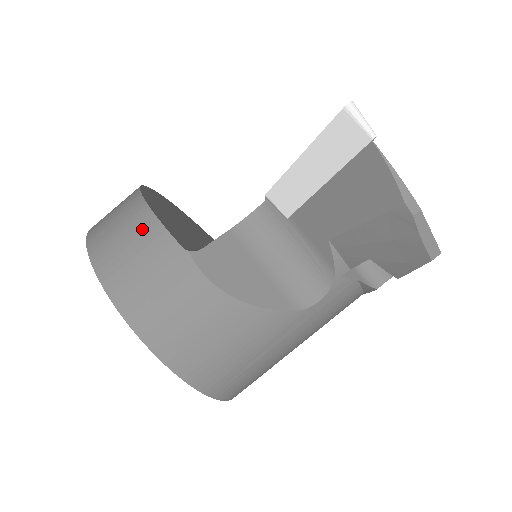
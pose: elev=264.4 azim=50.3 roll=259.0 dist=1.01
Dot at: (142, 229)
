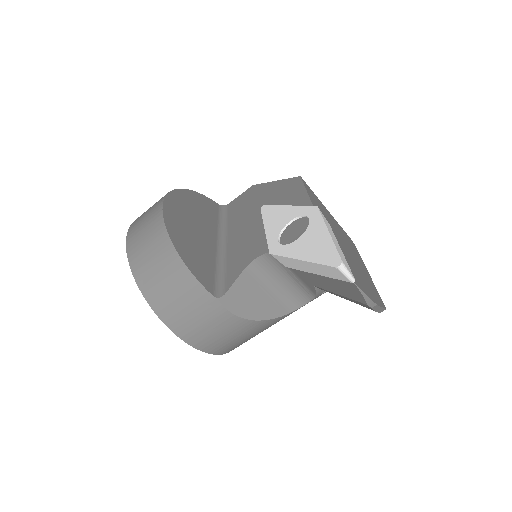
Dot at: (180, 278)
